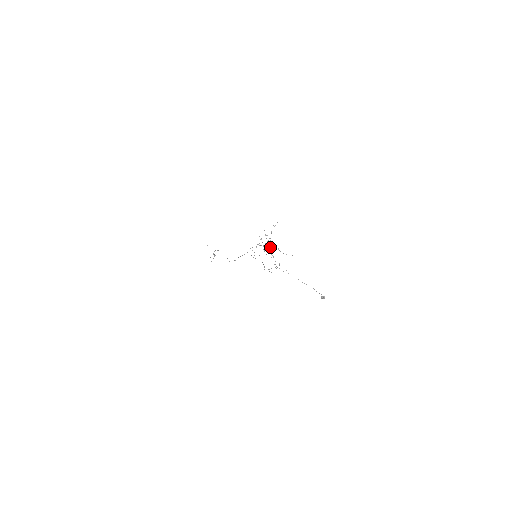
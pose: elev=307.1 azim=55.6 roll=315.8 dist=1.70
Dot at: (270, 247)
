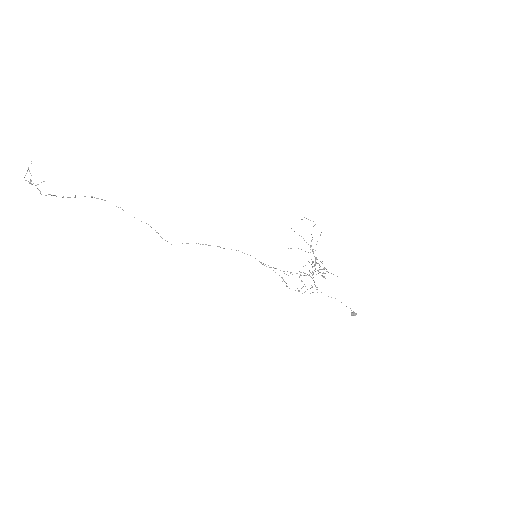
Dot at: (315, 265)
